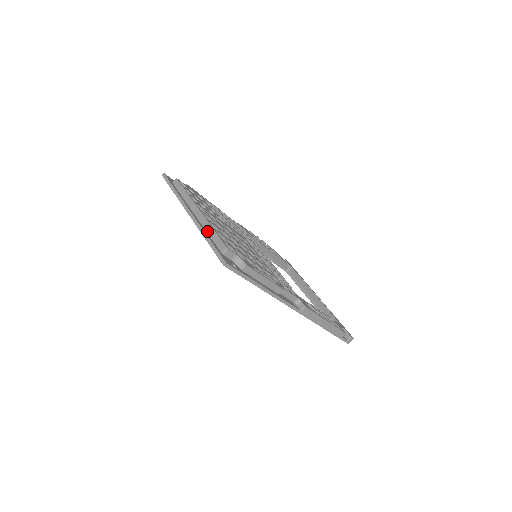
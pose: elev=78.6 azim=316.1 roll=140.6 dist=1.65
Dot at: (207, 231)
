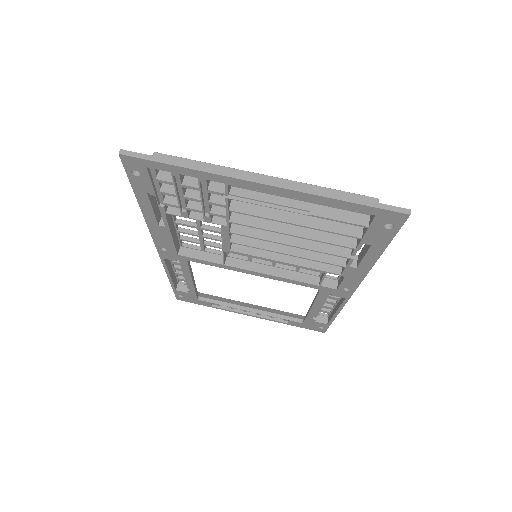
Dot at: occluded
